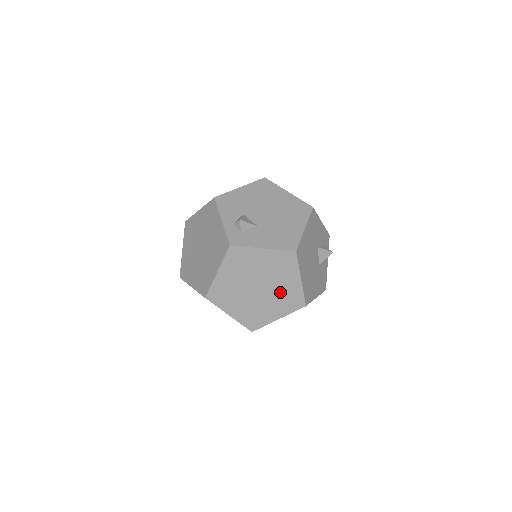
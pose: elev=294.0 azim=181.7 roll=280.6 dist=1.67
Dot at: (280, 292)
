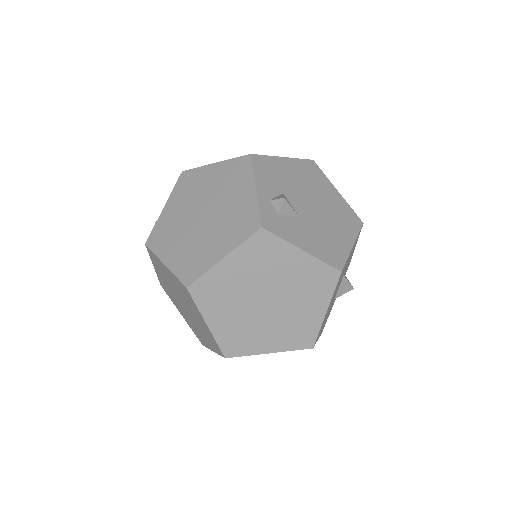
Dot at: (291, 318)
